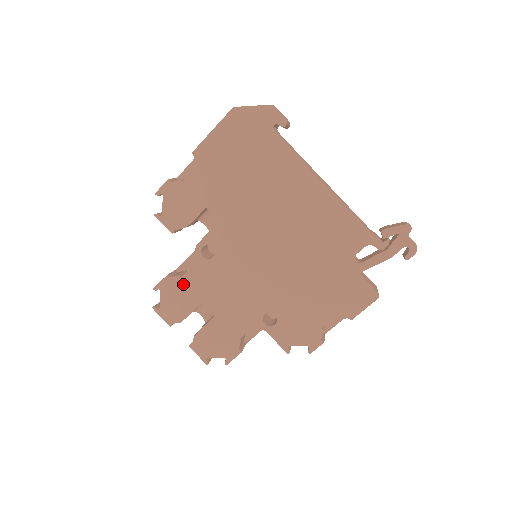
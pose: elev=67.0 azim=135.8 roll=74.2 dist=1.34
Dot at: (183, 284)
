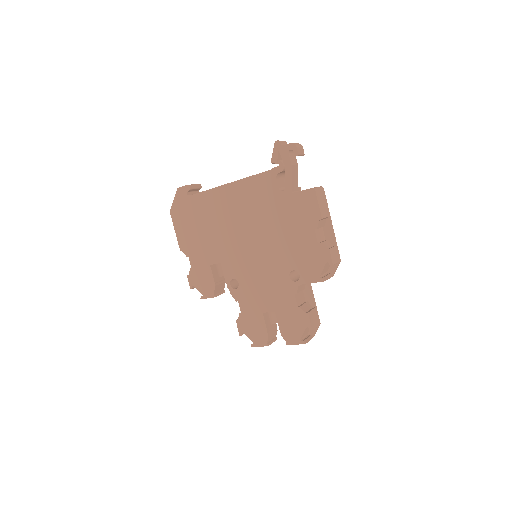
Dot at: (246, 315)
